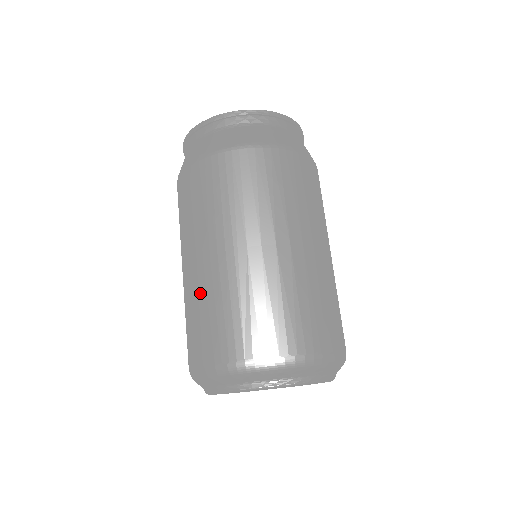
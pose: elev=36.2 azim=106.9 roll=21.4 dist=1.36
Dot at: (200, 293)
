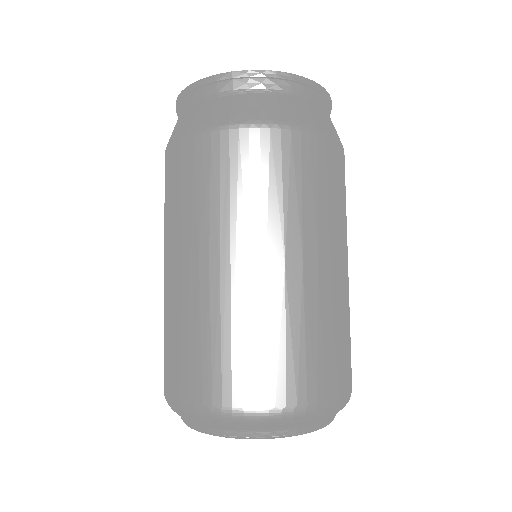
Dot at: (183, 311)
